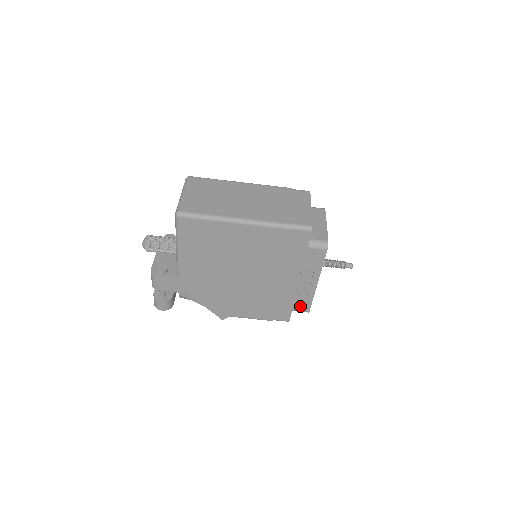
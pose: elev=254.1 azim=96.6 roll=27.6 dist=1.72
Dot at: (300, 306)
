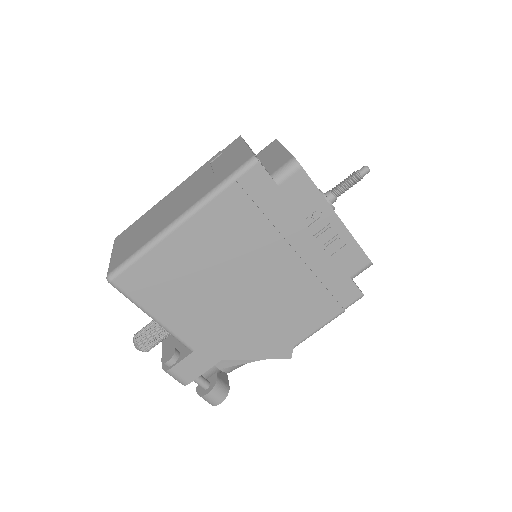
Dot at: (353, 265)
